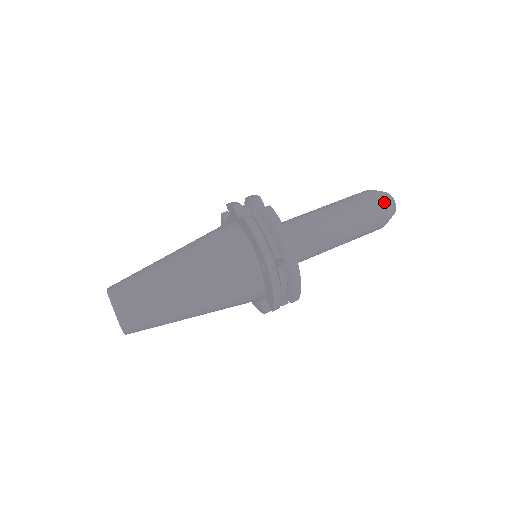
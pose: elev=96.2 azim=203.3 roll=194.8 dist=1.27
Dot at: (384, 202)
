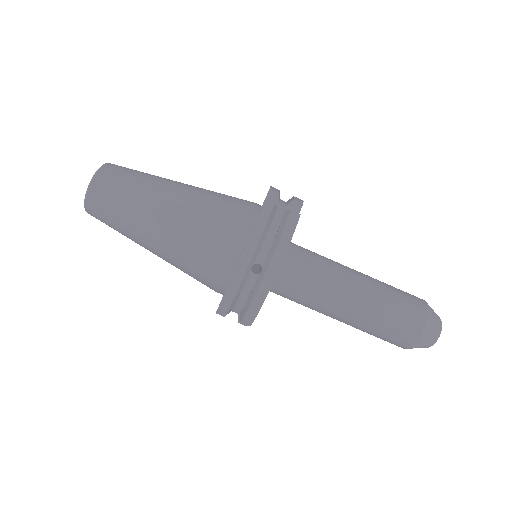
Dot at: (426, 323)
